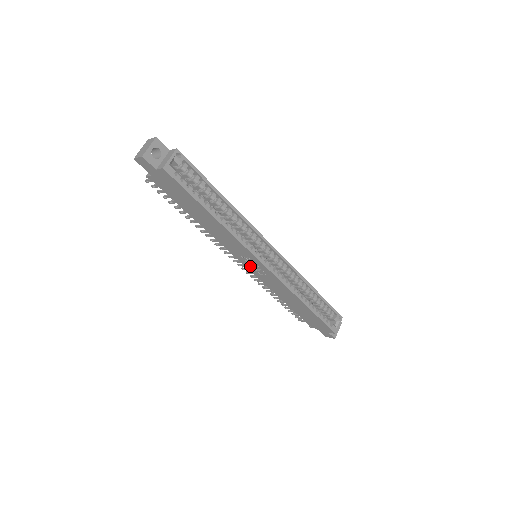
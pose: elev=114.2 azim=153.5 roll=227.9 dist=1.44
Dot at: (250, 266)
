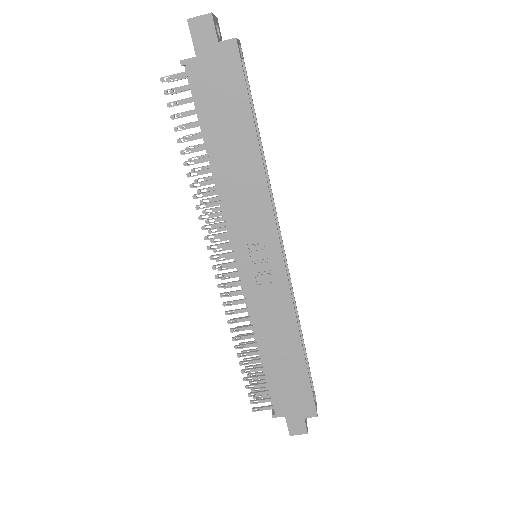
Dot at: (250, 266)
